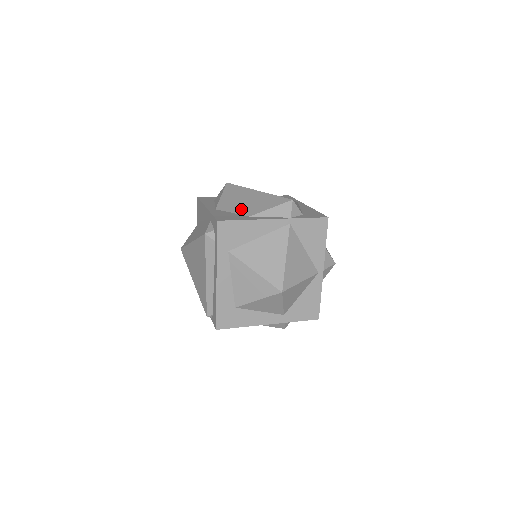
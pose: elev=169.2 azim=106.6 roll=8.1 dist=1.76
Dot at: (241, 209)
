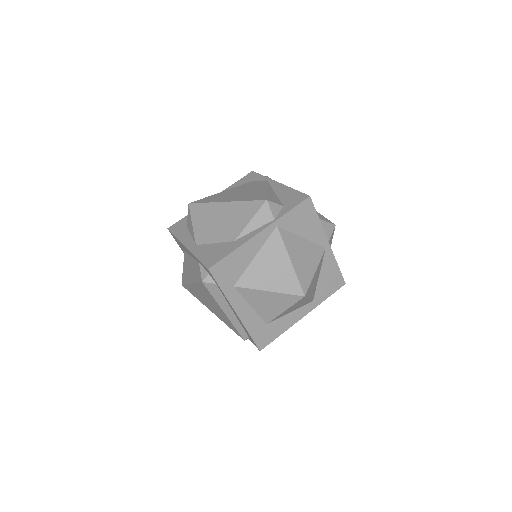
Dot at: (221, 235)
